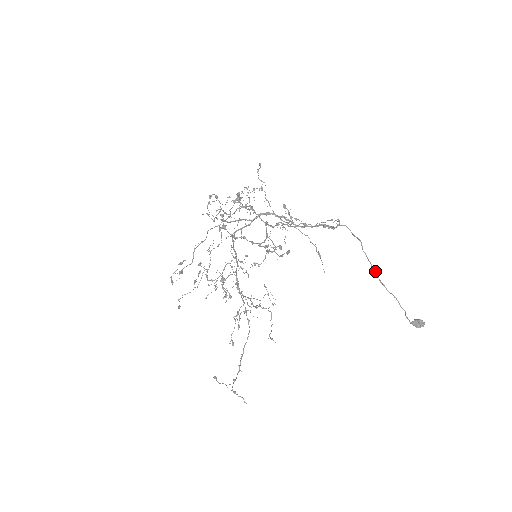
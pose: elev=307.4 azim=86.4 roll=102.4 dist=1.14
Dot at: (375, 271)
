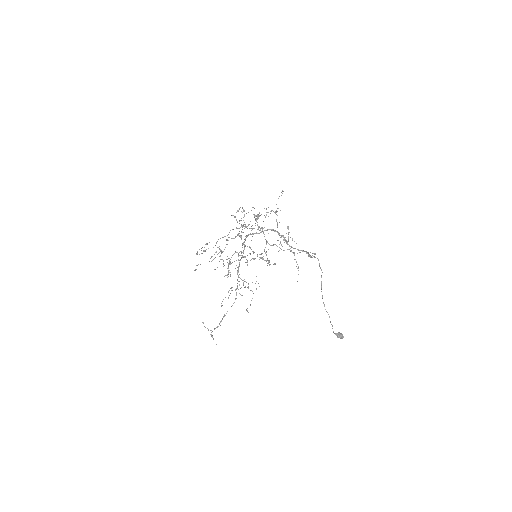
Dot at: (322, 295)
